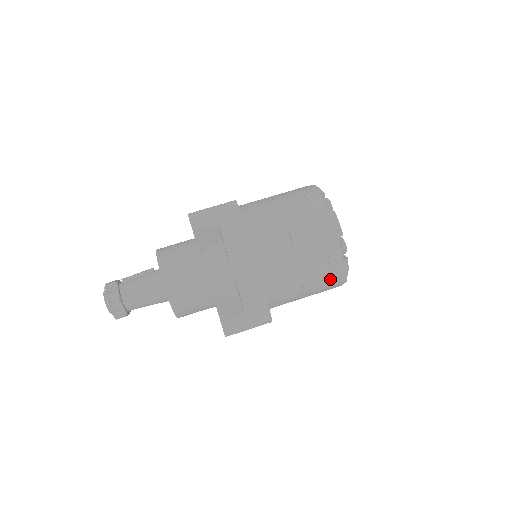
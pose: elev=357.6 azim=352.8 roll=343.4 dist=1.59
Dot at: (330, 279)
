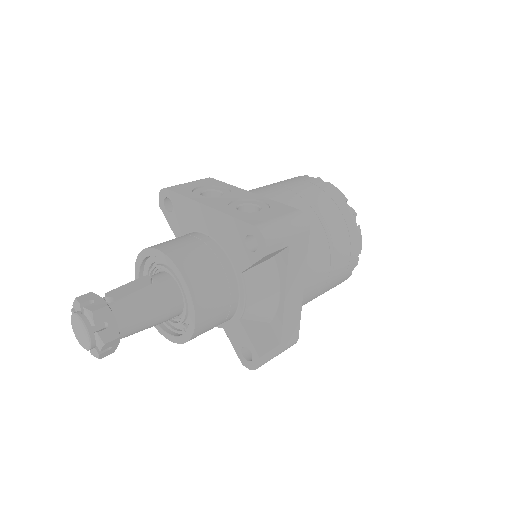
Dot at: occluded
